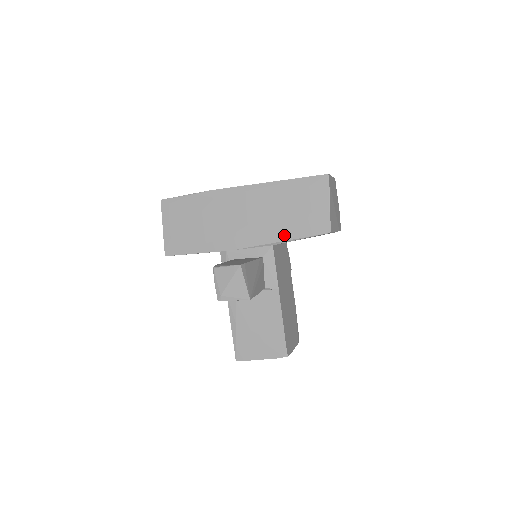
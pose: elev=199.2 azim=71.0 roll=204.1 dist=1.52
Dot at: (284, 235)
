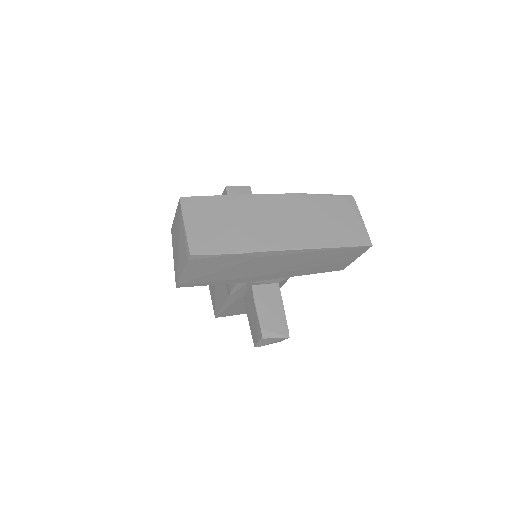
Dot at: (306, 273)
